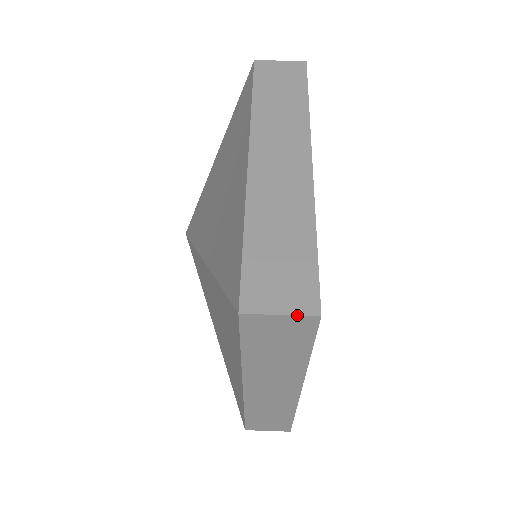
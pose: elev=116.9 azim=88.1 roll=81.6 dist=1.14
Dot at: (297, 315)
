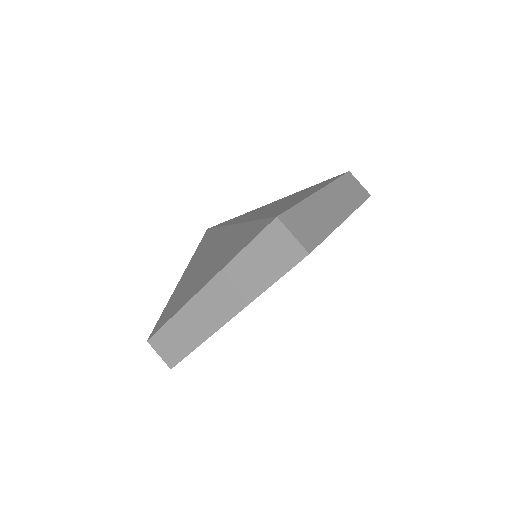
Dot at: (300, 243)
